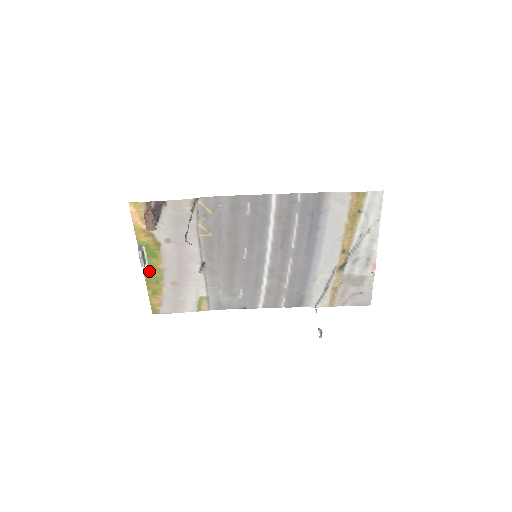
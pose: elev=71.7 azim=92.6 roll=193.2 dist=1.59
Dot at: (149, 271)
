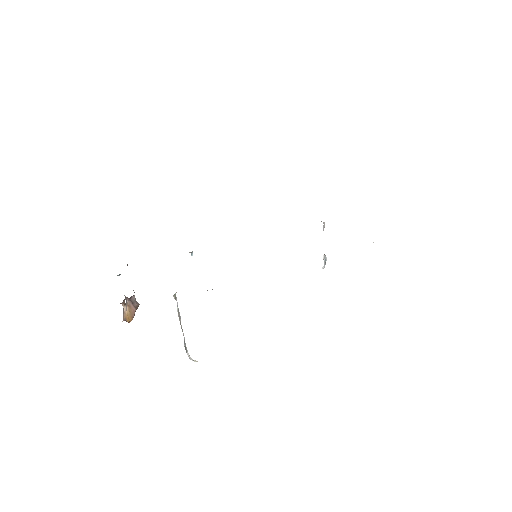
Dot at: occluded
